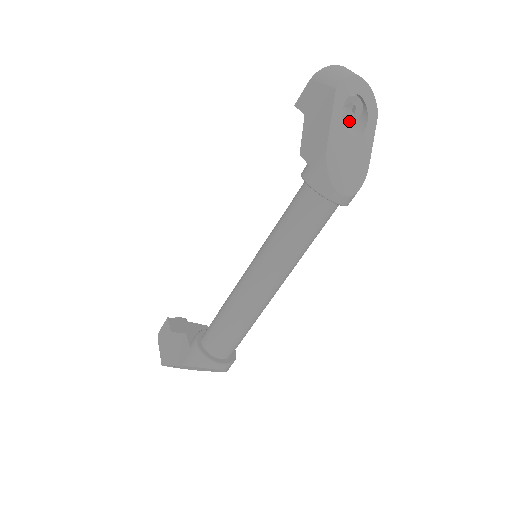
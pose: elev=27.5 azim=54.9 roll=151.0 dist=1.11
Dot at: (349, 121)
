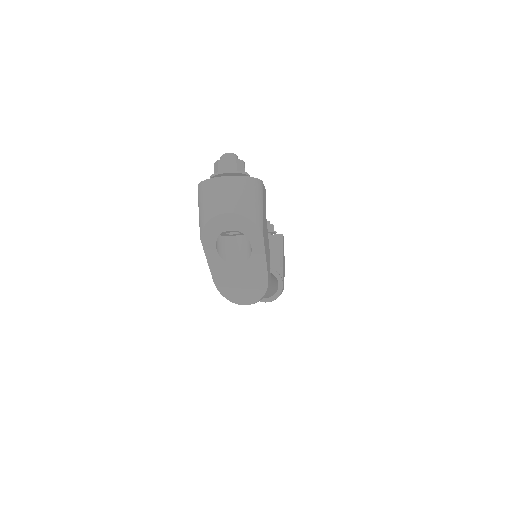
Dot at: (242, 234)
